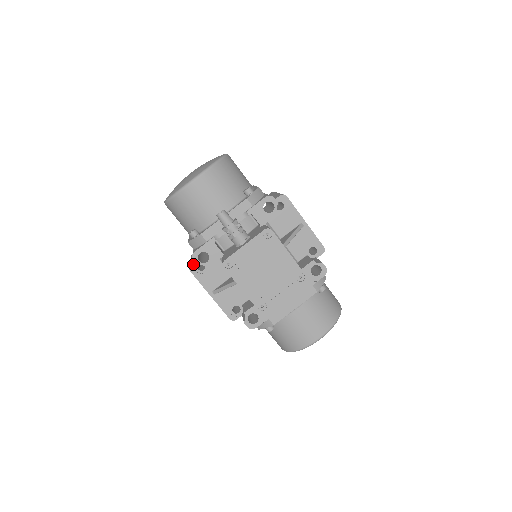
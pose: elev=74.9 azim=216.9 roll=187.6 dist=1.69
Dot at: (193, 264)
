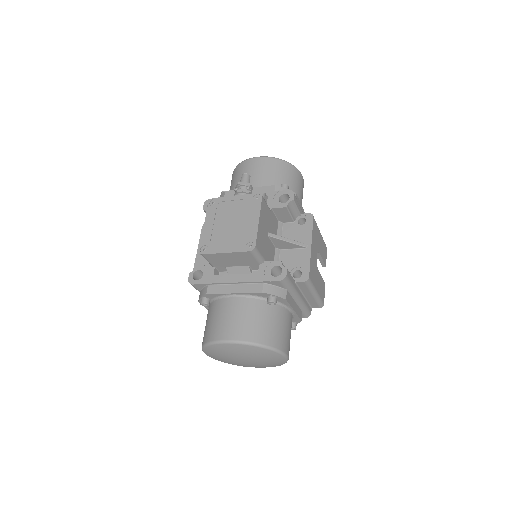
Dot at: occluded
